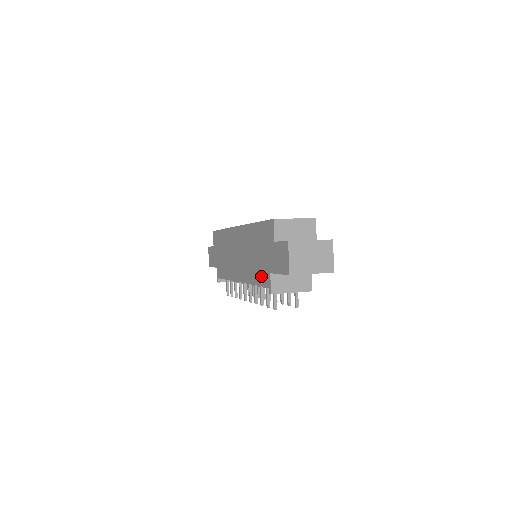
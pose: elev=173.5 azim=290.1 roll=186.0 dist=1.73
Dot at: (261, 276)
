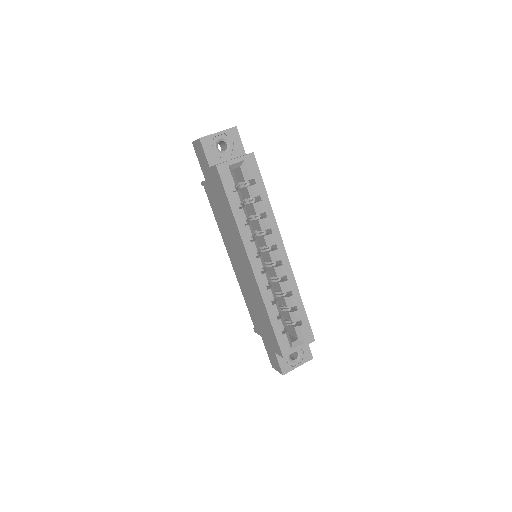
Dot at: (253, 318)
